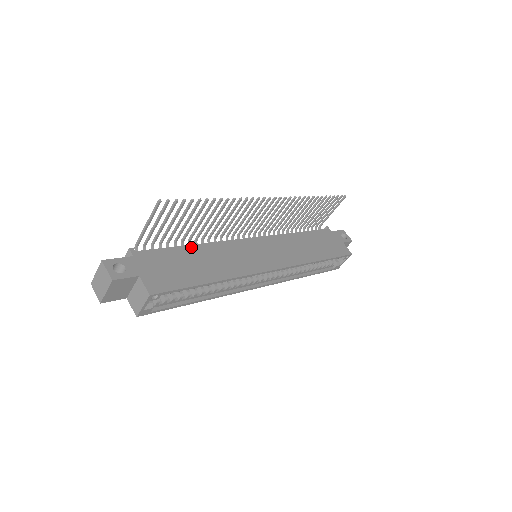
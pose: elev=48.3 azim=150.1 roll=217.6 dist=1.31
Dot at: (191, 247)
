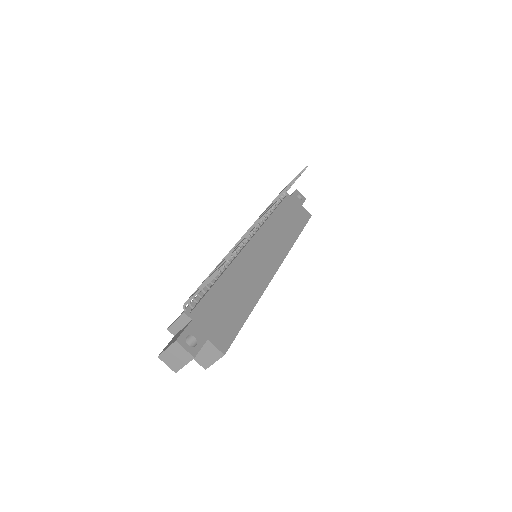
Dot at: (221, 281)
